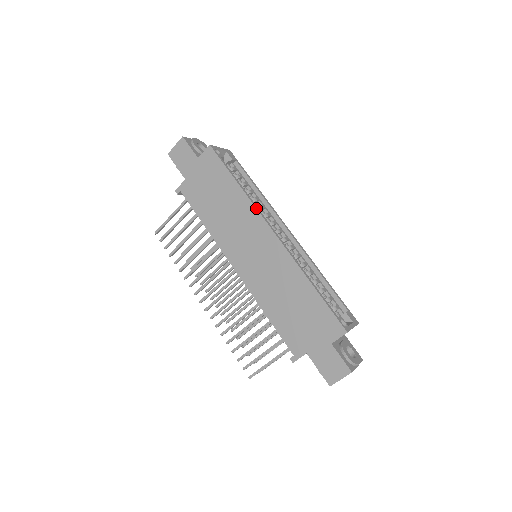
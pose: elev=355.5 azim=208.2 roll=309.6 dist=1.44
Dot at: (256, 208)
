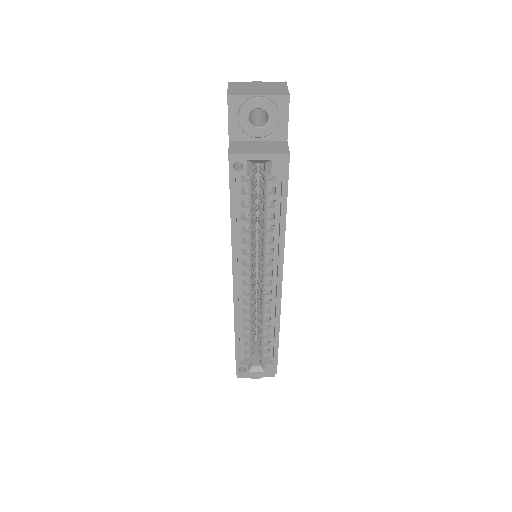
Dot at: (232, 257)
